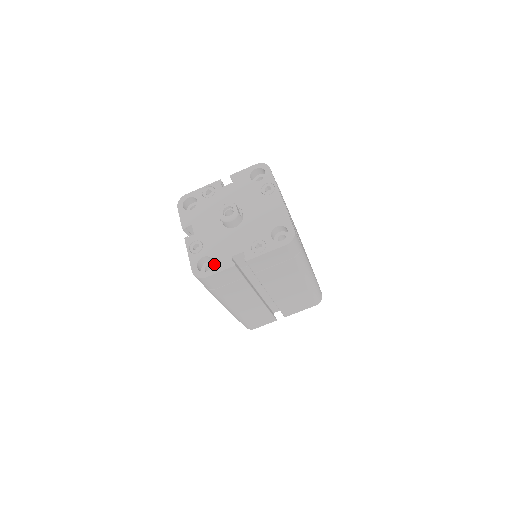
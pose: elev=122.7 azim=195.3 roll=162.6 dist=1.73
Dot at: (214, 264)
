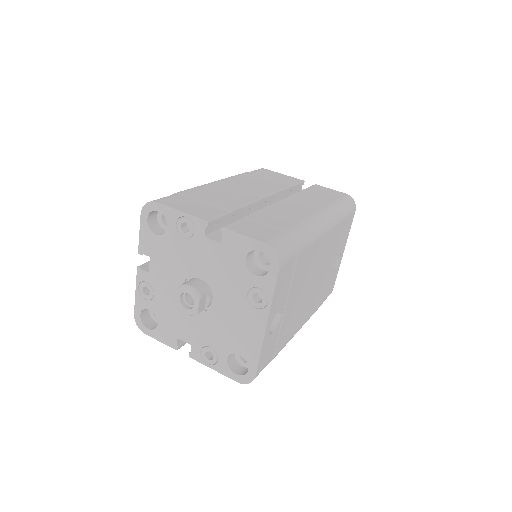
Dot at: (157, 329)
